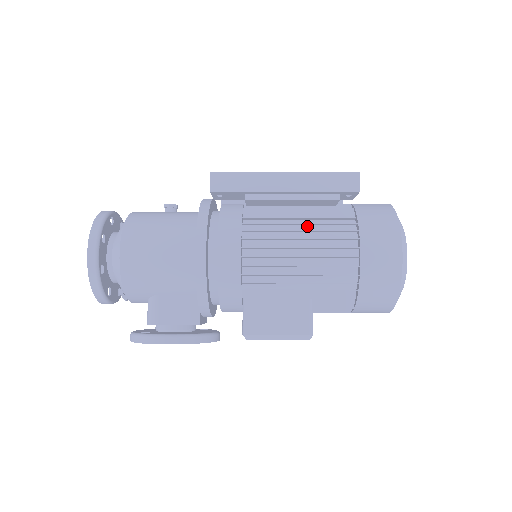
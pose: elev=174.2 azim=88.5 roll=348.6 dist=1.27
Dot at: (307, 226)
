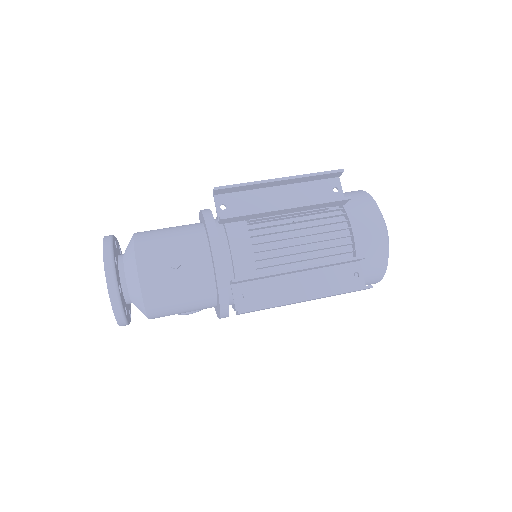
Dot at: occluded
